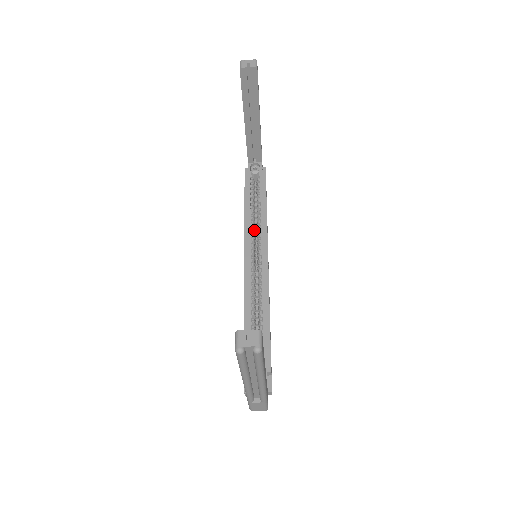
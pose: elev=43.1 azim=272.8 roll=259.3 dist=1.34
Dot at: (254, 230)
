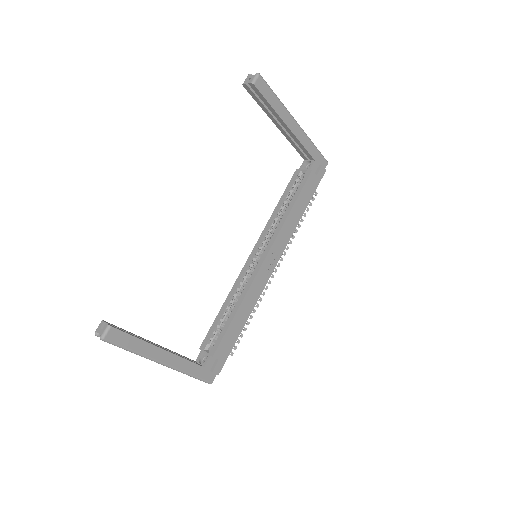
Dot at: occluded
